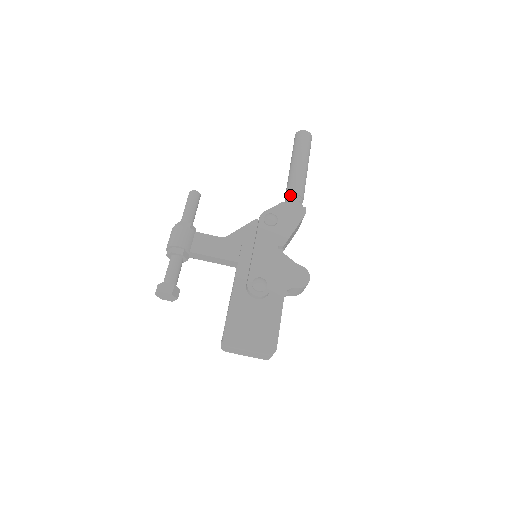
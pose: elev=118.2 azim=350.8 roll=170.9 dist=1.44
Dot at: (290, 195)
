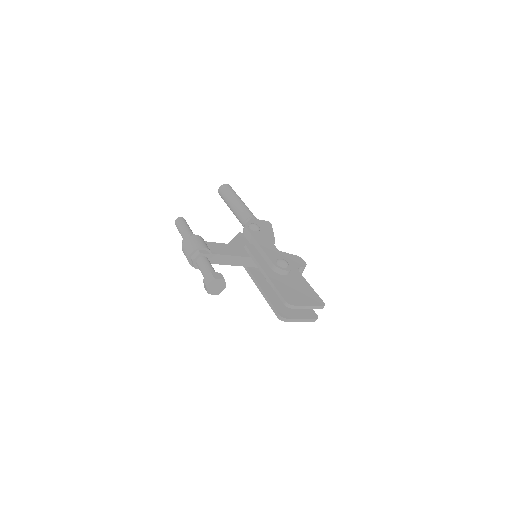
Dot at: (249, 218)
